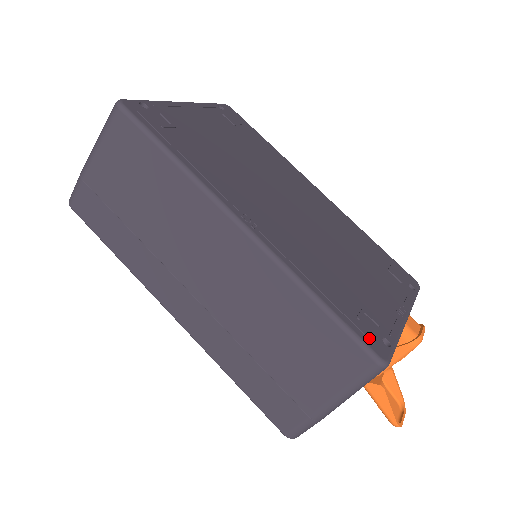
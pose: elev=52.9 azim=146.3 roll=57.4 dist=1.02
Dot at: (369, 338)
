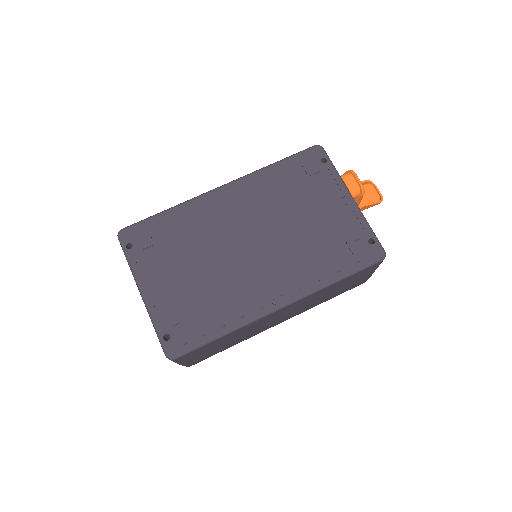
Dot at: (369, 257)
